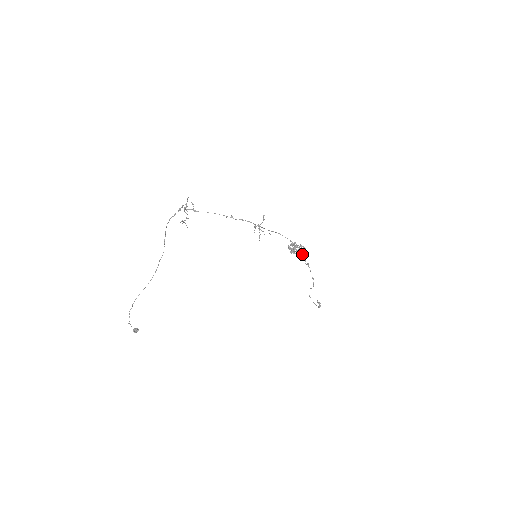
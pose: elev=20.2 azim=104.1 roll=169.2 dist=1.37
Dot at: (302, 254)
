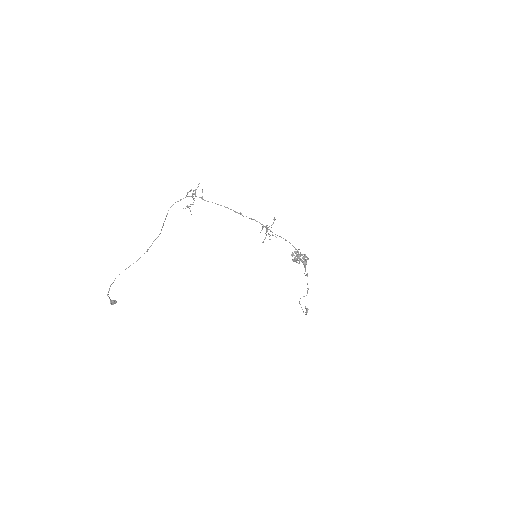
Dot at: (304, 265)
